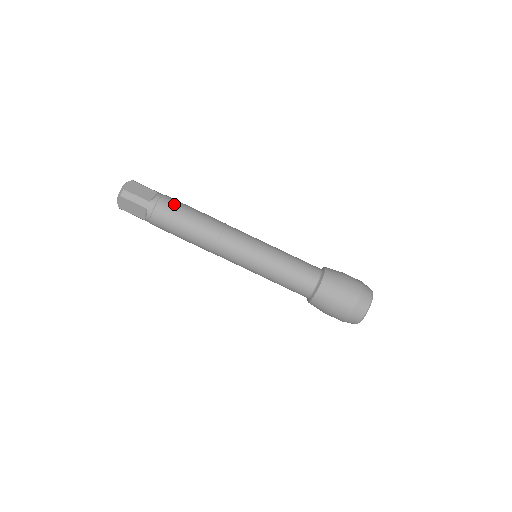
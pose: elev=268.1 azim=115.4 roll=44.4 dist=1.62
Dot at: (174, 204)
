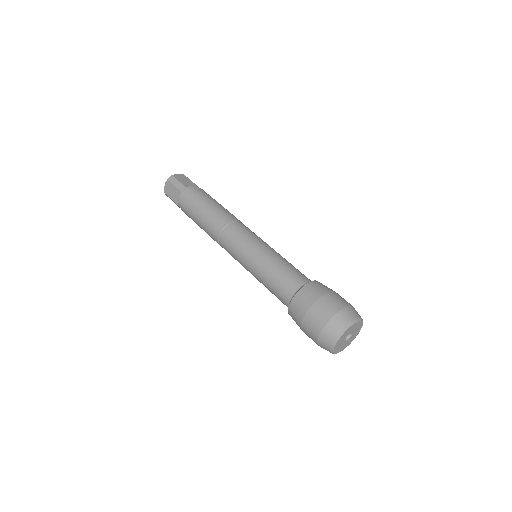
Dot at: (204, 194)
